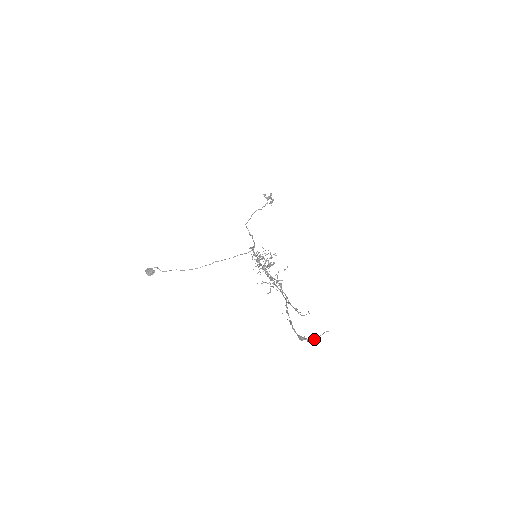
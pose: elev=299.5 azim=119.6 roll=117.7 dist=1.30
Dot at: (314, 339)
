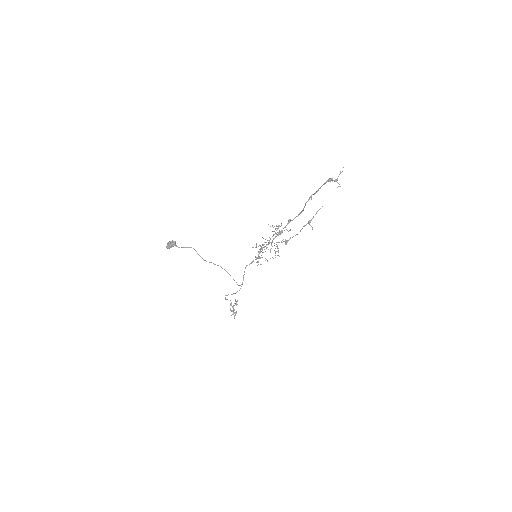
Dot at: occluded
